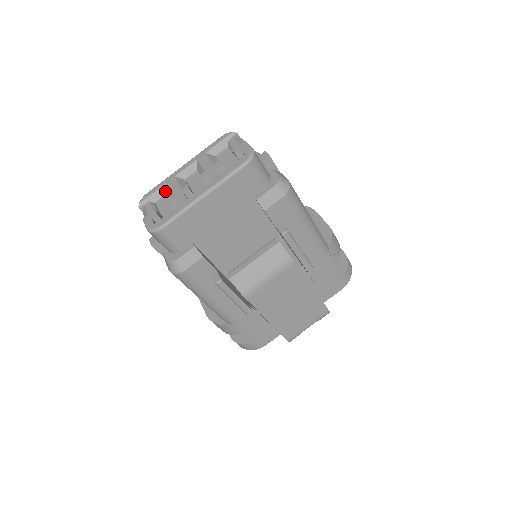
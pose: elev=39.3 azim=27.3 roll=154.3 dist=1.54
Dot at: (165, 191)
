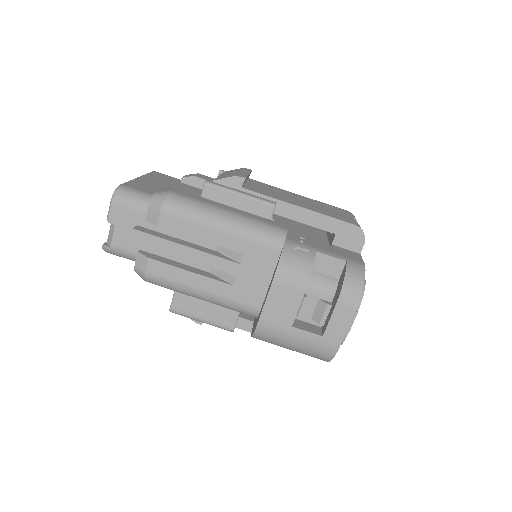
Dot at: occluded
